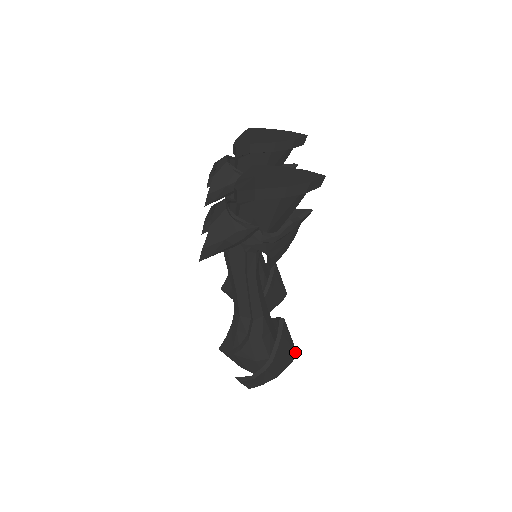
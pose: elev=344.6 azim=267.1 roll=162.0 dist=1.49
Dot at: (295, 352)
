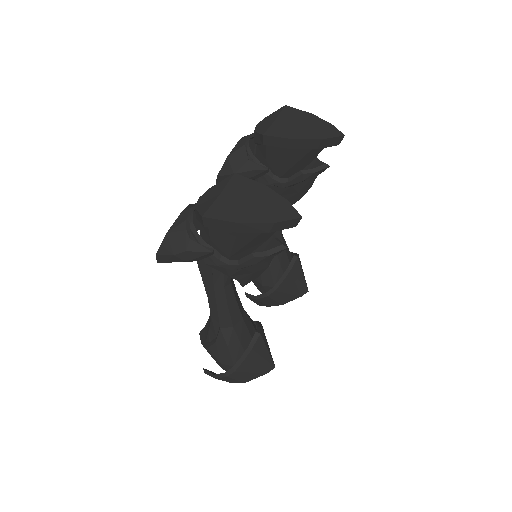
Dot at: (272, 365)
